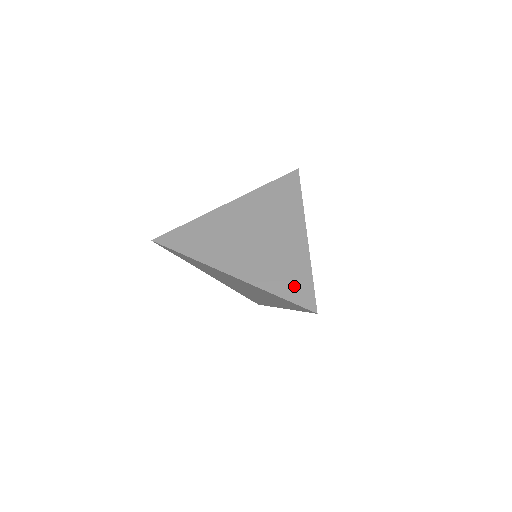
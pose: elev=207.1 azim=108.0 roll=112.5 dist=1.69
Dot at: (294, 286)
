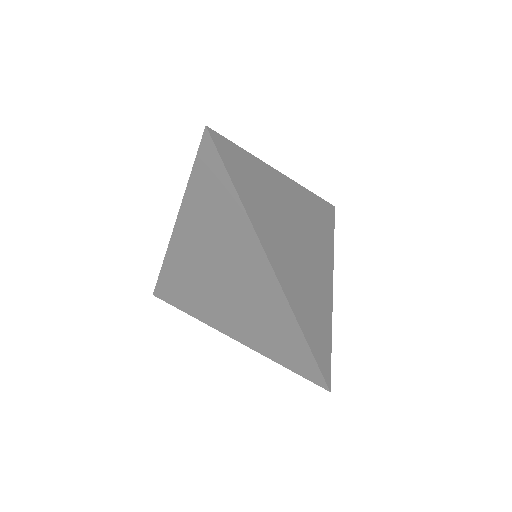
Dot at: (291, 353)
